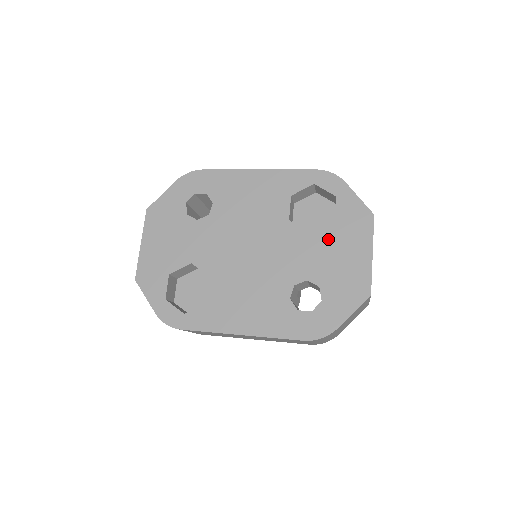
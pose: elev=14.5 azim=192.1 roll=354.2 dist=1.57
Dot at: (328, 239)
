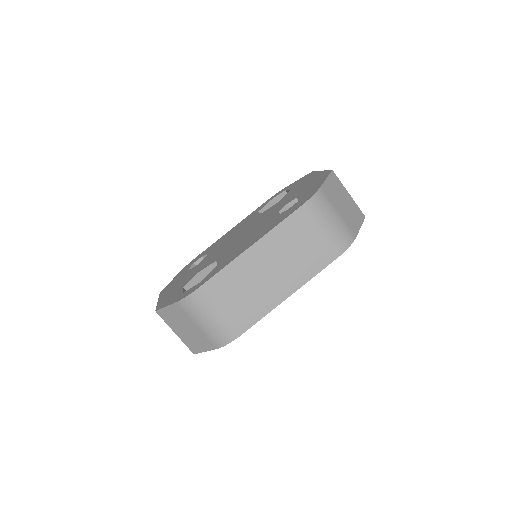
Dot at: (290, 193)
